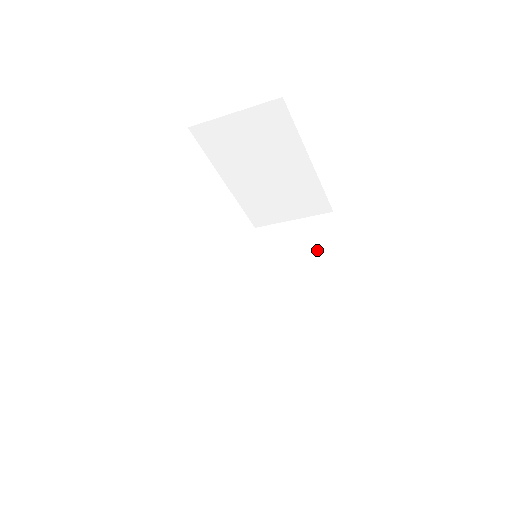
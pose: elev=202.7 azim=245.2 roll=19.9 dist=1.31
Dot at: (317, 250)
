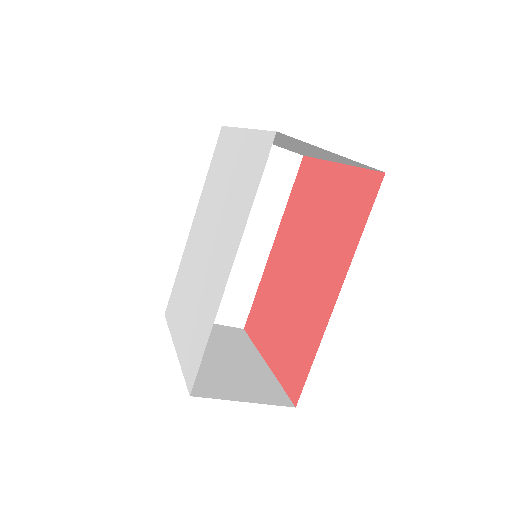
Dot at: (275, 195)
